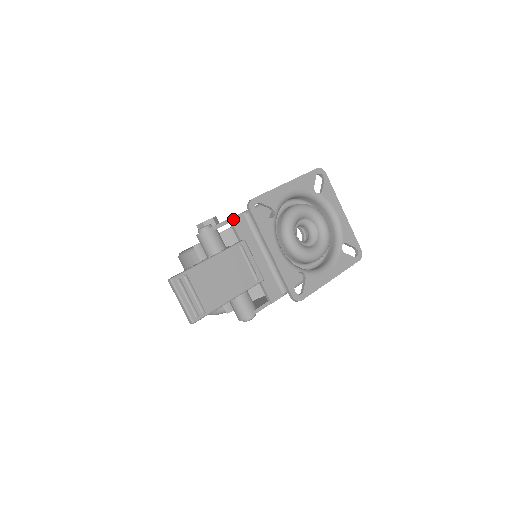
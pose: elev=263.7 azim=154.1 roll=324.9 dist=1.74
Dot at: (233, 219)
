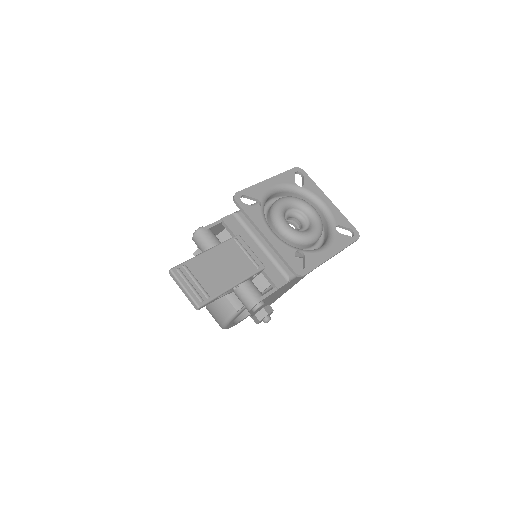
Dot at: (224, 219)
